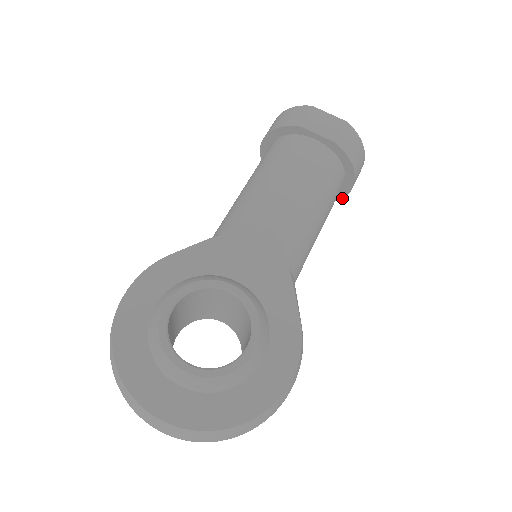
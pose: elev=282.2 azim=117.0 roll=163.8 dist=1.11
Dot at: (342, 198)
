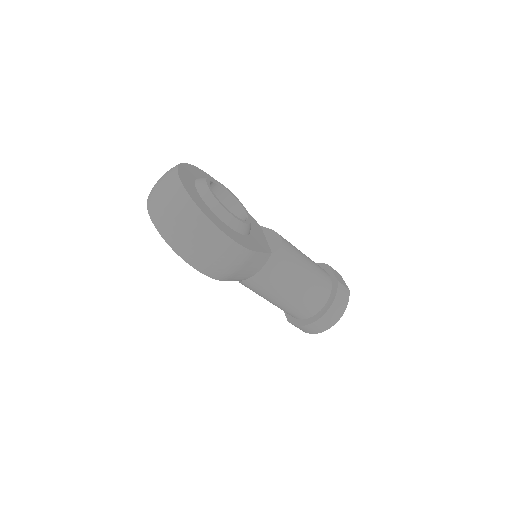
Dot at: (308, 324)
